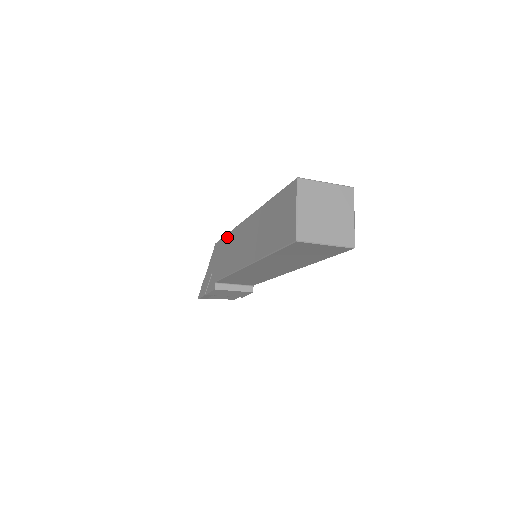
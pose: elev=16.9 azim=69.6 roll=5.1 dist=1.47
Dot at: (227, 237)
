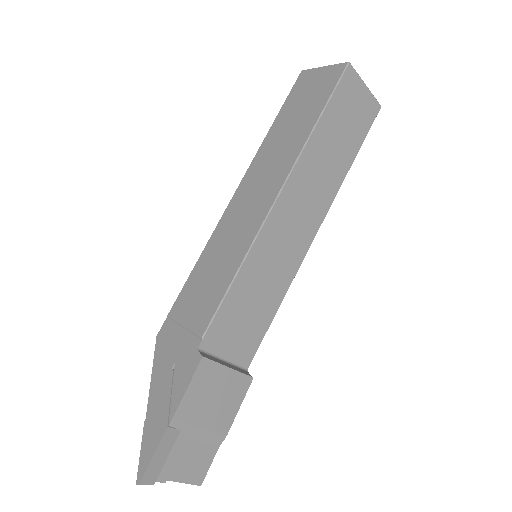
Dot at: (195, 269)
